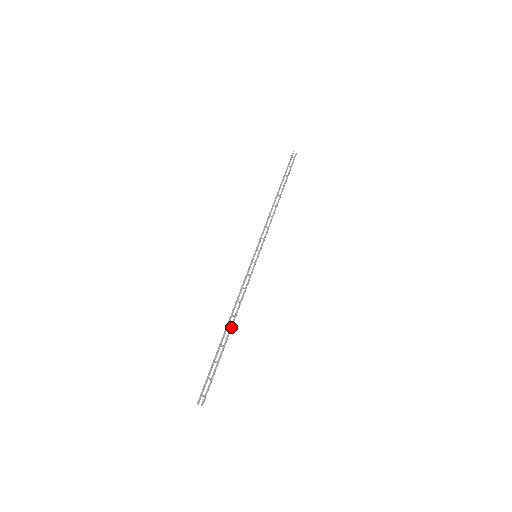
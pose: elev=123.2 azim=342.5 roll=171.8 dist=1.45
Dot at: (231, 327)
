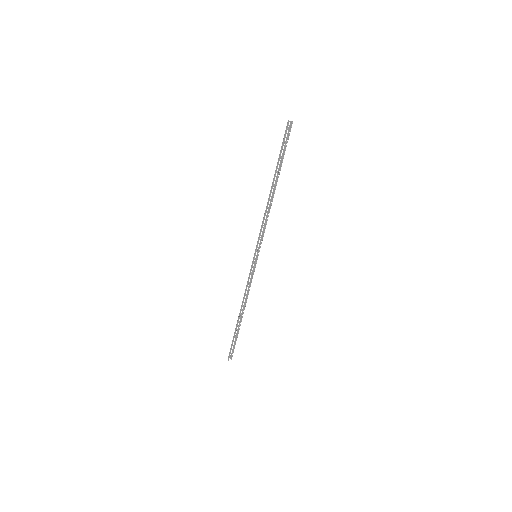
Dot at: occluded
